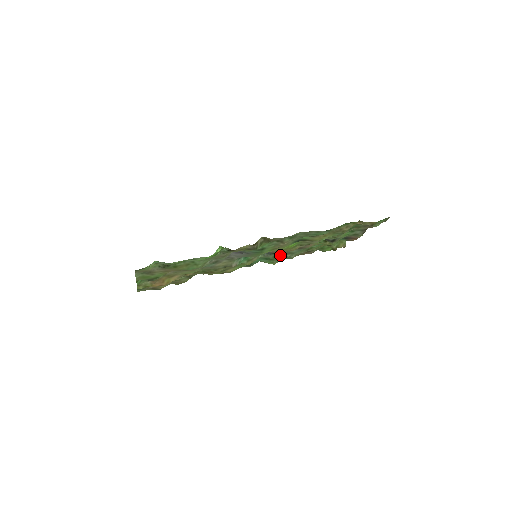
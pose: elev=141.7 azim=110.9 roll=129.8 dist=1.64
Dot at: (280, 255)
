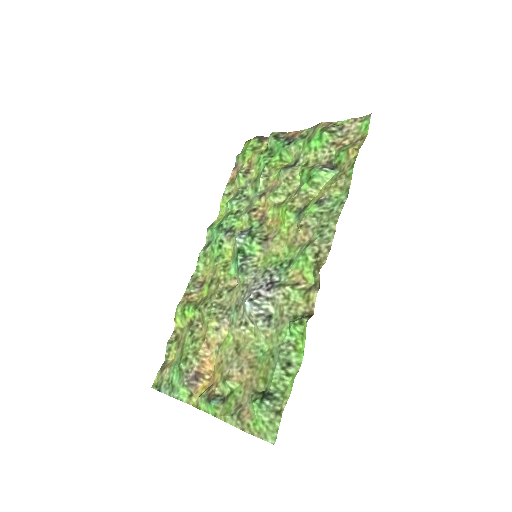
Dot at: (241, 214)
